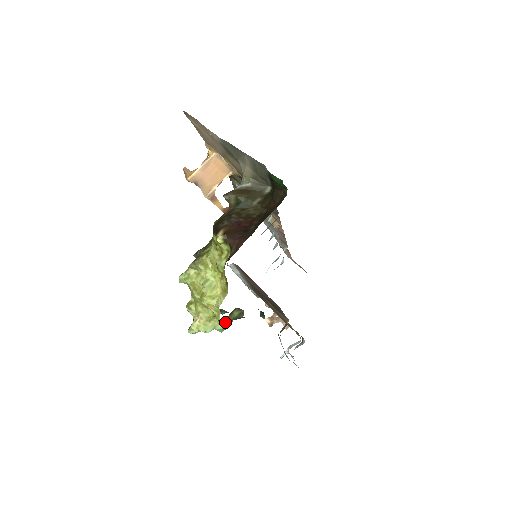
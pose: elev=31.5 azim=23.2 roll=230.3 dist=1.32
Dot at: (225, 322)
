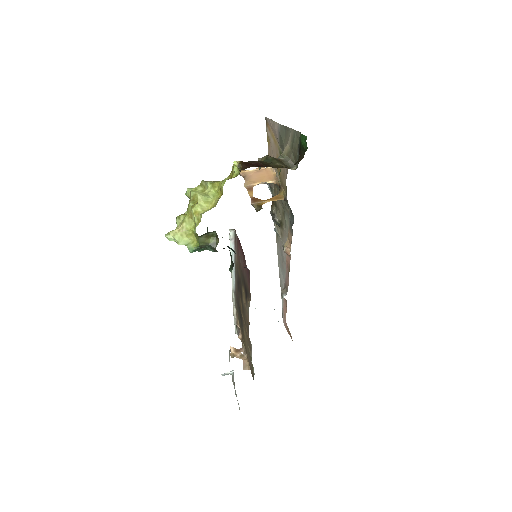
Dot at: (199, 239)
